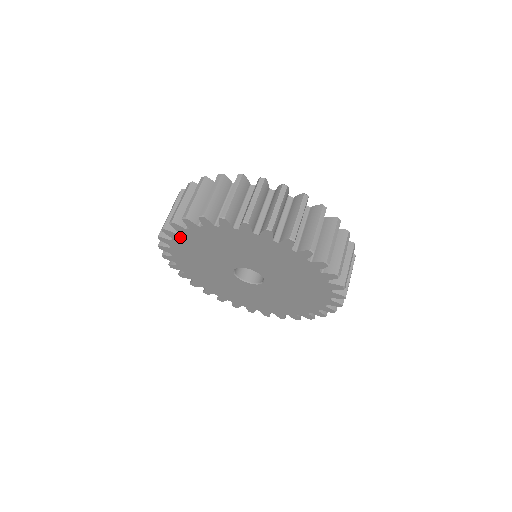
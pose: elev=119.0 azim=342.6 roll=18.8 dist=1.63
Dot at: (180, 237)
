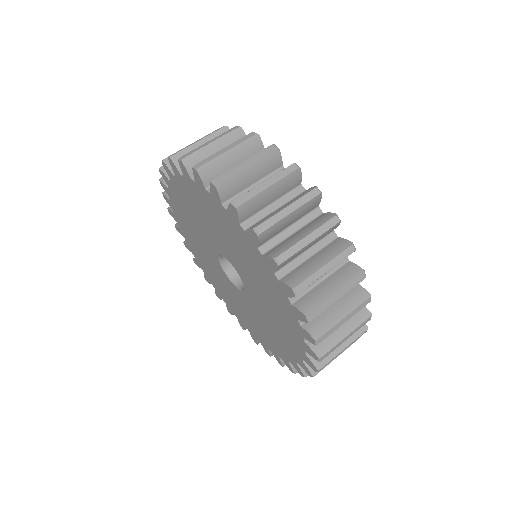
Dot at: (172, 194)
